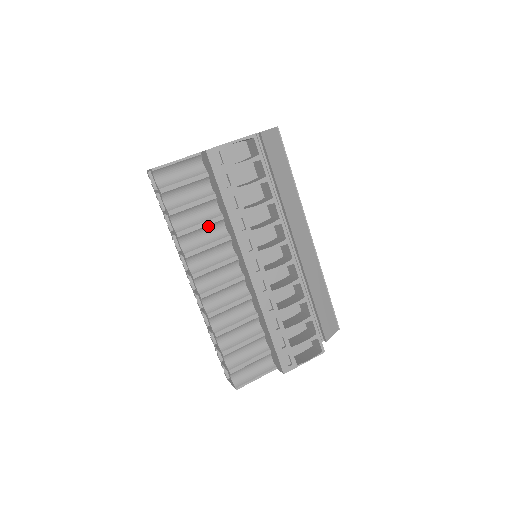
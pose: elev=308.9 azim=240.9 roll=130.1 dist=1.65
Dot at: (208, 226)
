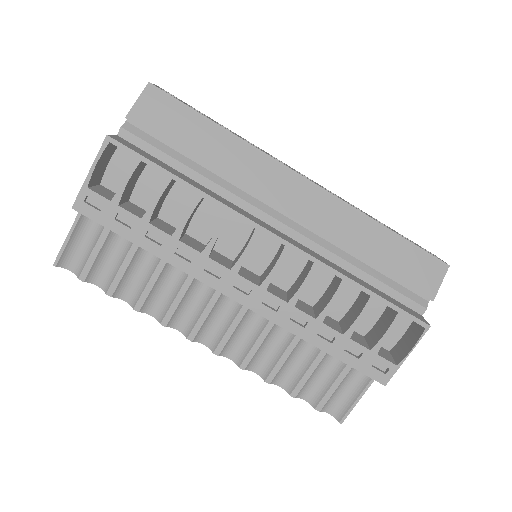
Dot at: (161, 275)
